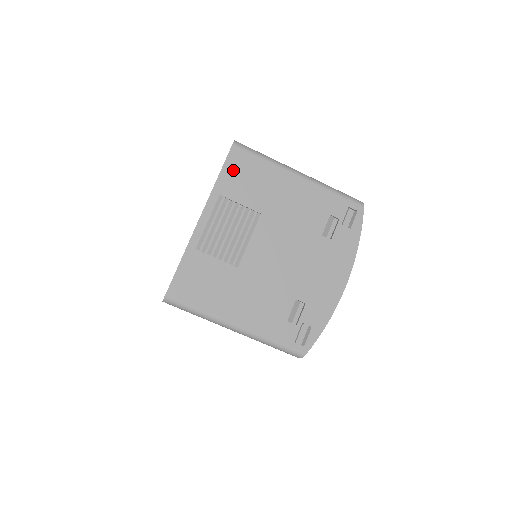
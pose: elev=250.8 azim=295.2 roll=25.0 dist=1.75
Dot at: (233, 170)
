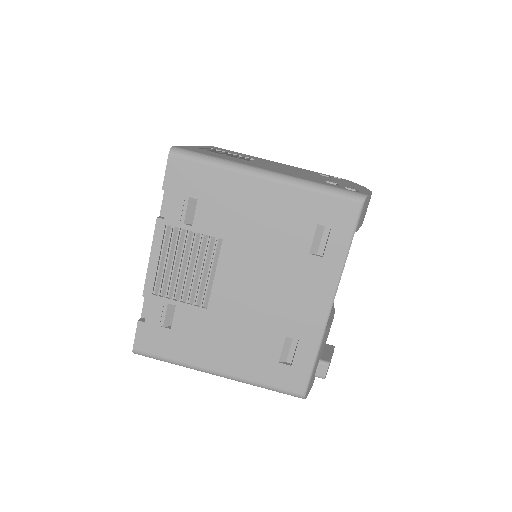
Dot at: occluded
